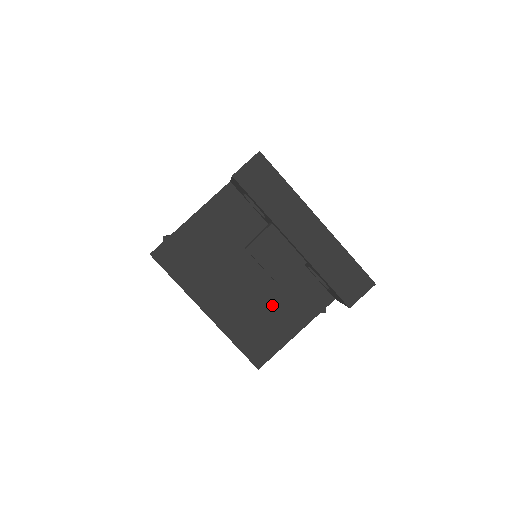
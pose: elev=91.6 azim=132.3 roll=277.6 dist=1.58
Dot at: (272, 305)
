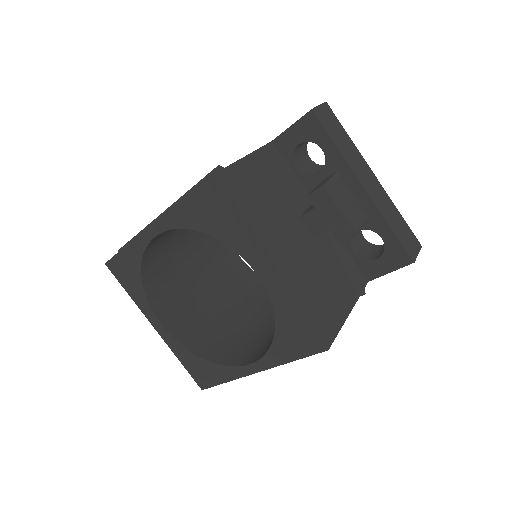
Dot at: (325, 274)
